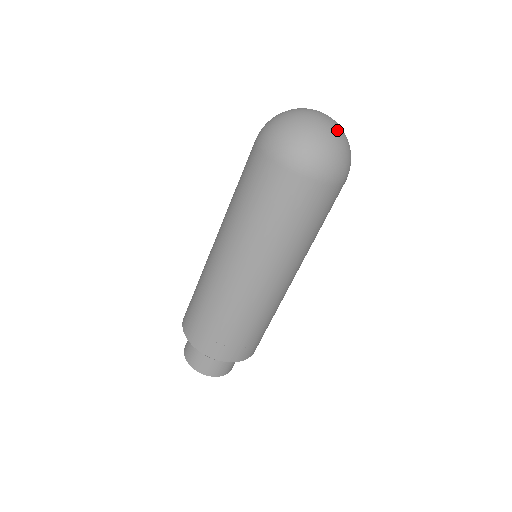
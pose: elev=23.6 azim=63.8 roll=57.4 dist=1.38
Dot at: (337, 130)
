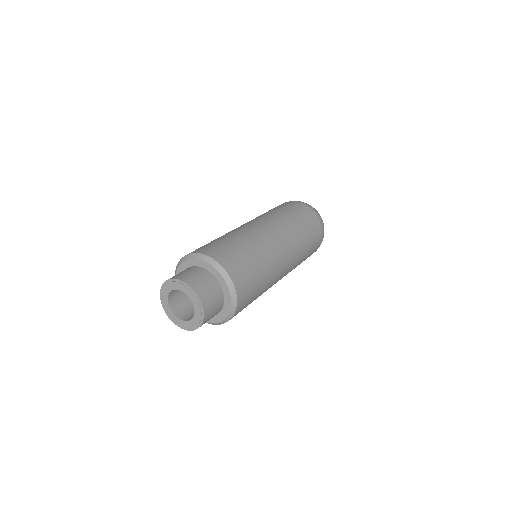
Dot at: occluded
